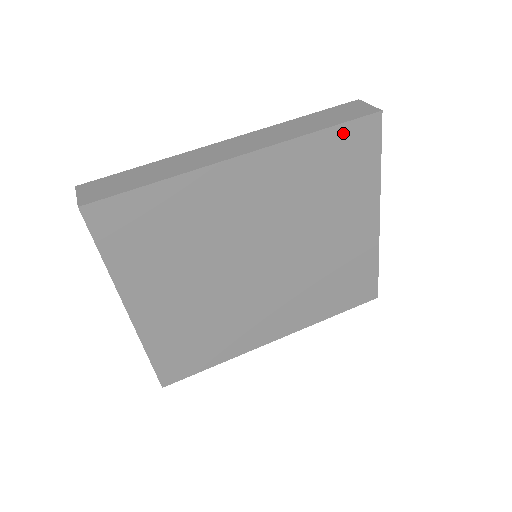
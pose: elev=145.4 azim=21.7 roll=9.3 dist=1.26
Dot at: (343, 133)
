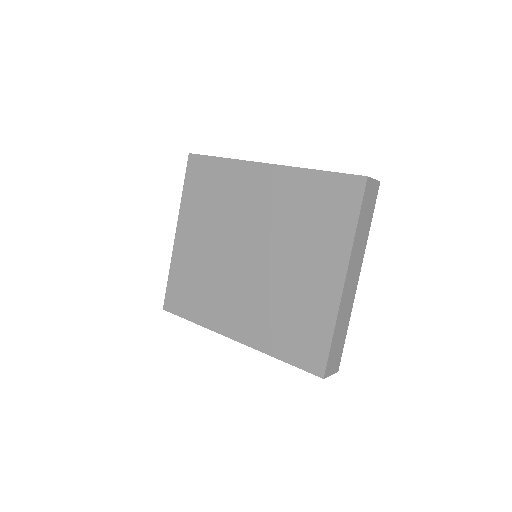
Dot at: (333, 180)
